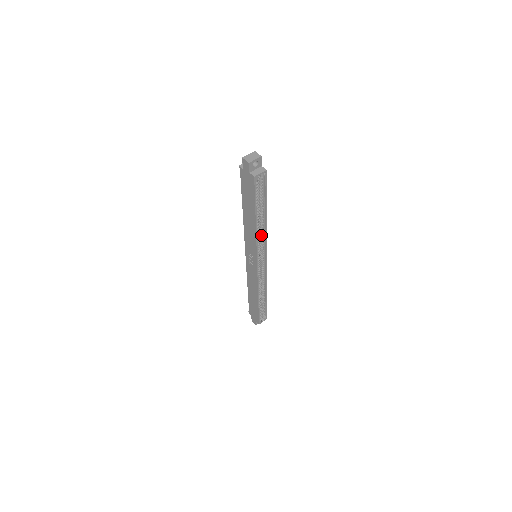
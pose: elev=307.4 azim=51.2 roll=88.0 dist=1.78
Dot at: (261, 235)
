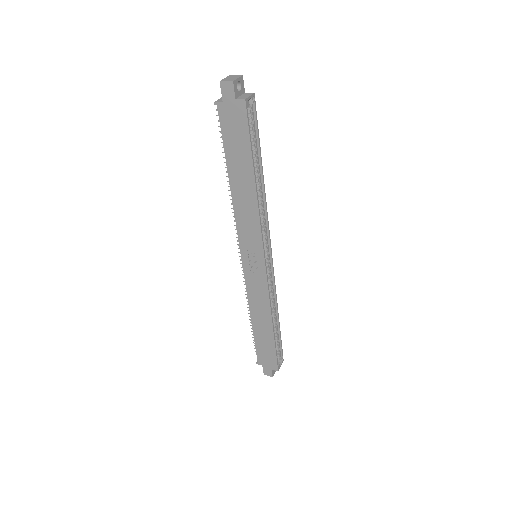
Dot at: (261, 211)
